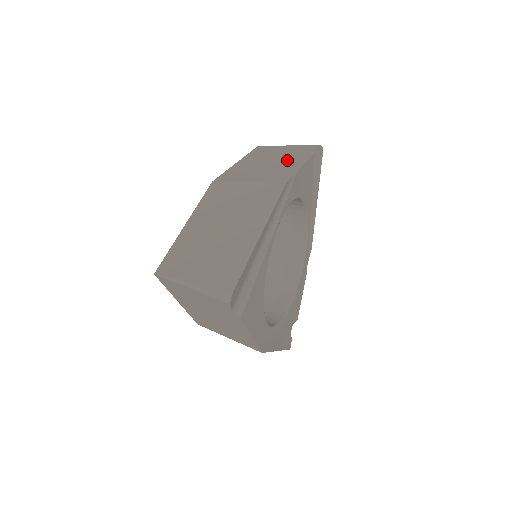
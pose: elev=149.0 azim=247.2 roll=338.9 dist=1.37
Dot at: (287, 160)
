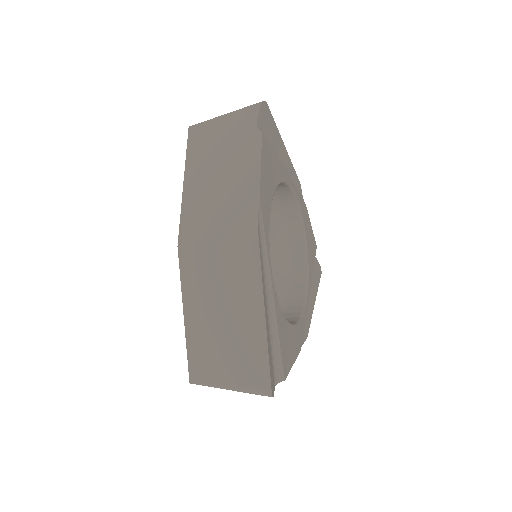
Dot at: occluded
